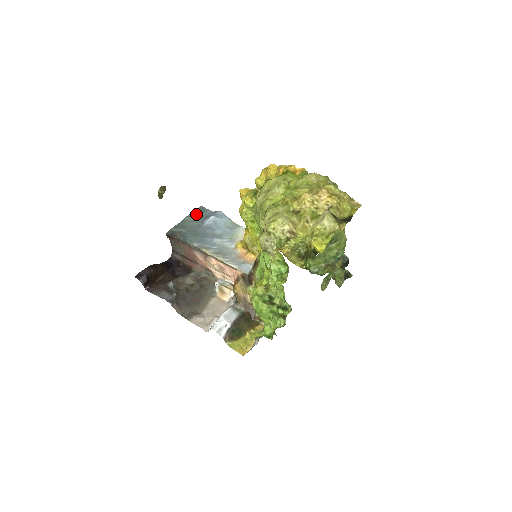
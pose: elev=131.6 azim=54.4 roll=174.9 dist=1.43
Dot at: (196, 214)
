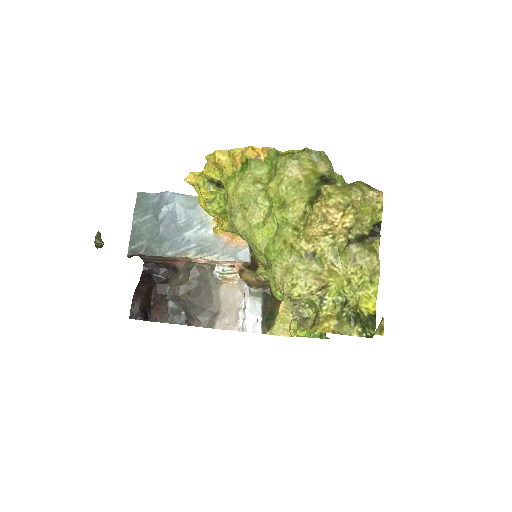
Dot at: (140, 209)
